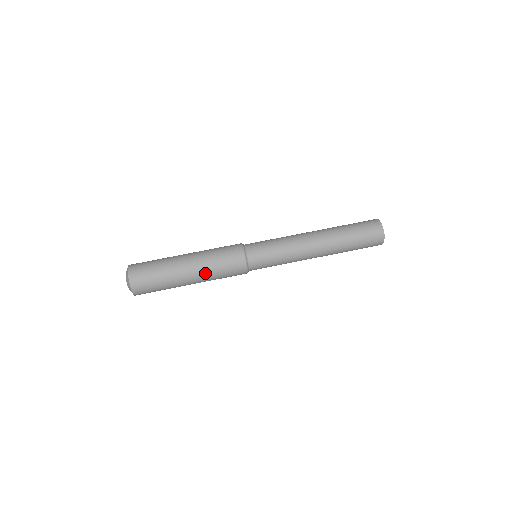
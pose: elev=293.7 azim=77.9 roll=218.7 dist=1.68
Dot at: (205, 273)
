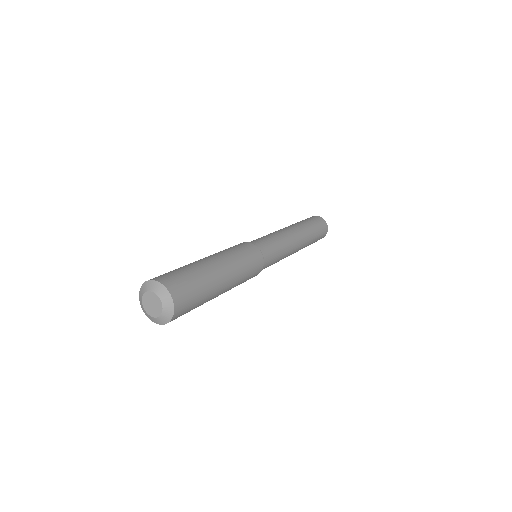
Dot at: (220, 254)
